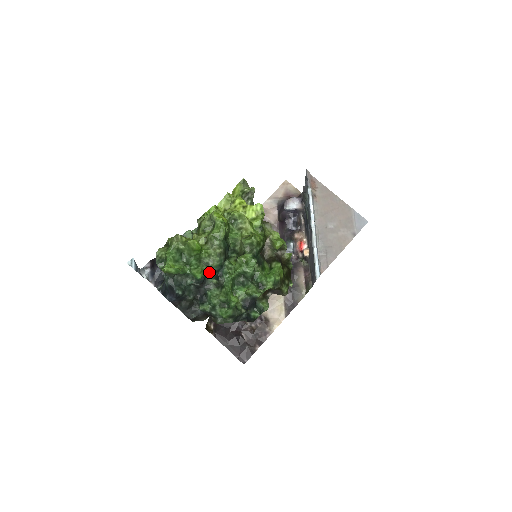
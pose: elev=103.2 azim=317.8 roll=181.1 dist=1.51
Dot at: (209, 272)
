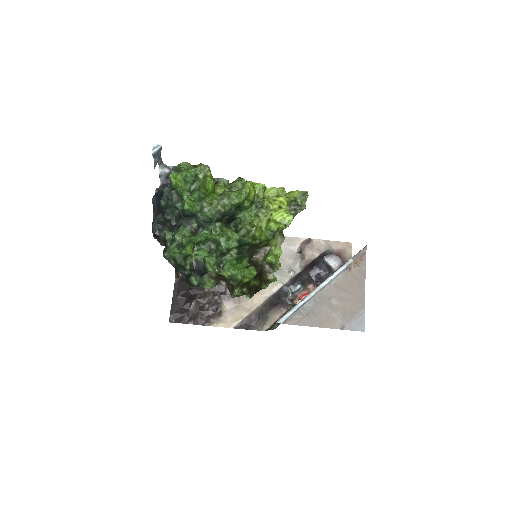
Dot at: (198, 215)
